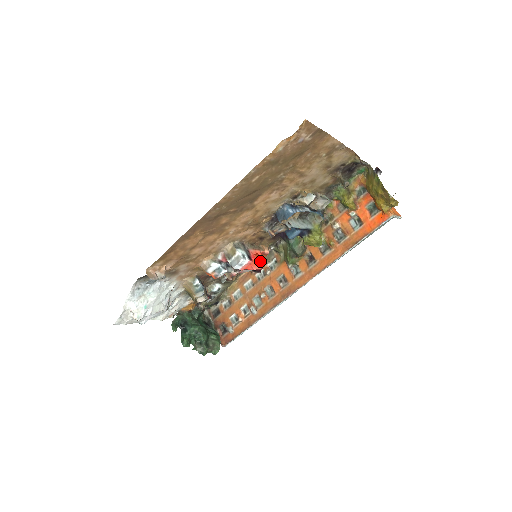
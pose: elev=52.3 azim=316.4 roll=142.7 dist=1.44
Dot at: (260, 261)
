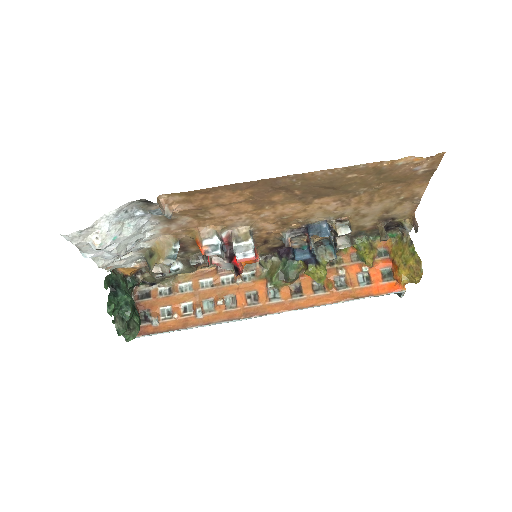
Dot at: (243, 264)
